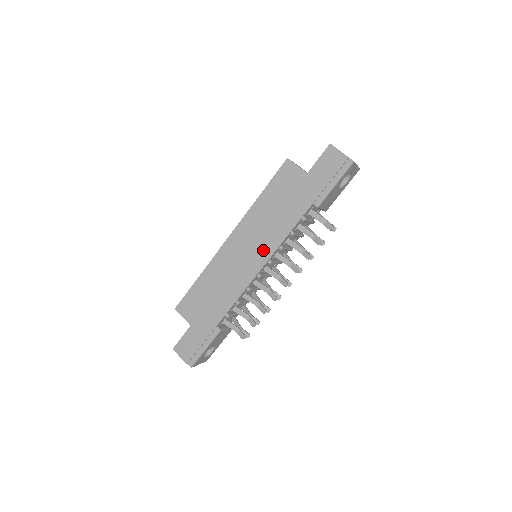
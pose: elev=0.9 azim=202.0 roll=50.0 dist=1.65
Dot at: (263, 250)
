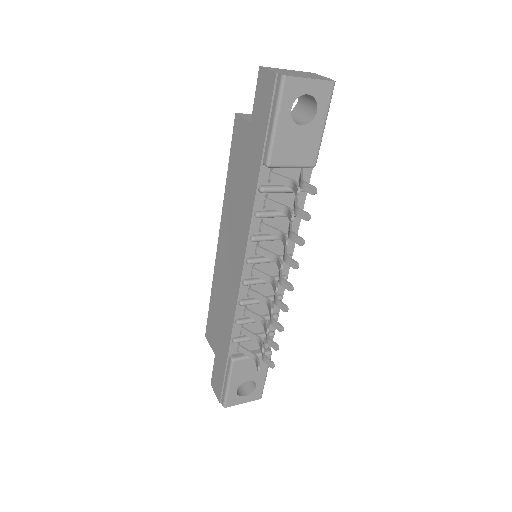
Dot at: (239, 247)
